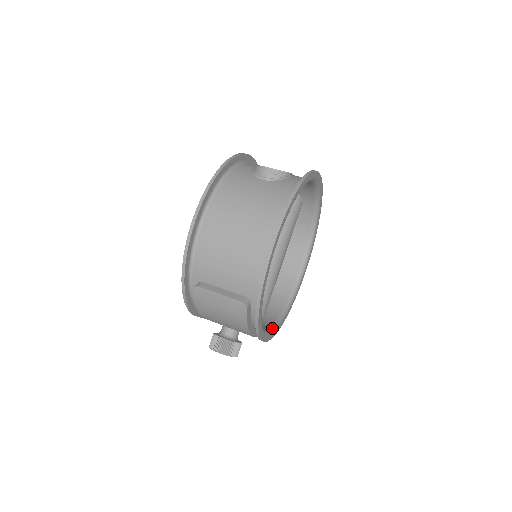
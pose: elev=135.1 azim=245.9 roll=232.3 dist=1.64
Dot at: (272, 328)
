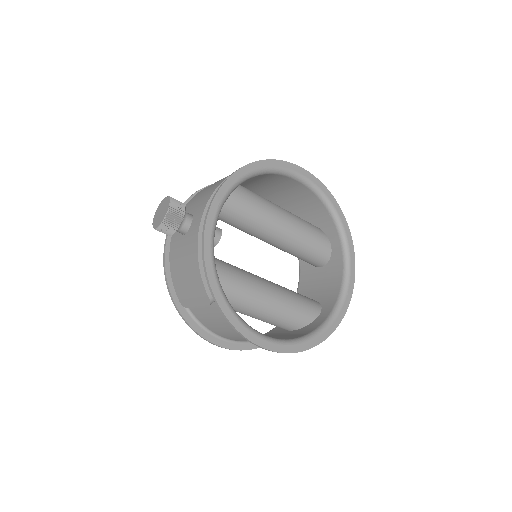
Dot at: occluded
